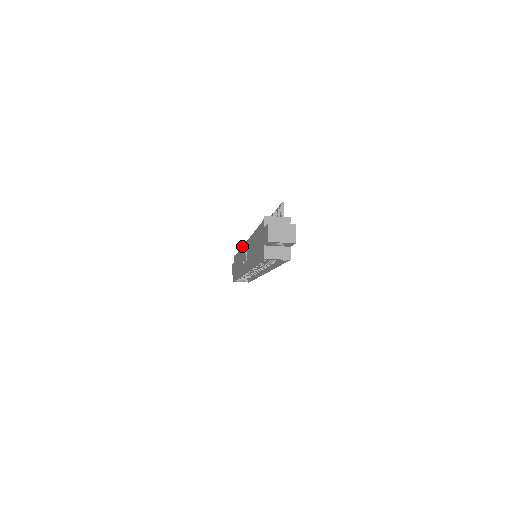
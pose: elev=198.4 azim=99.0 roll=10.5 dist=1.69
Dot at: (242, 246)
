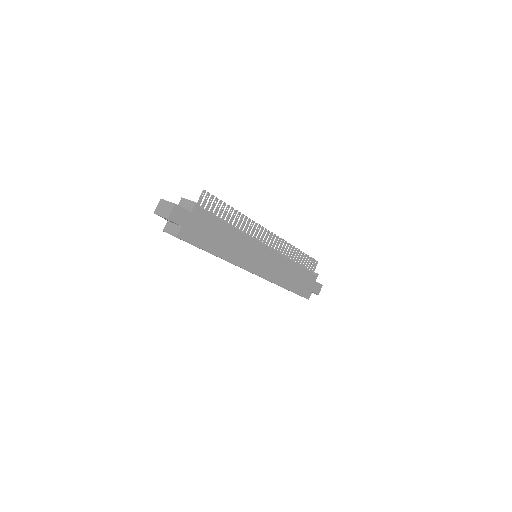
Dot at: occluded
